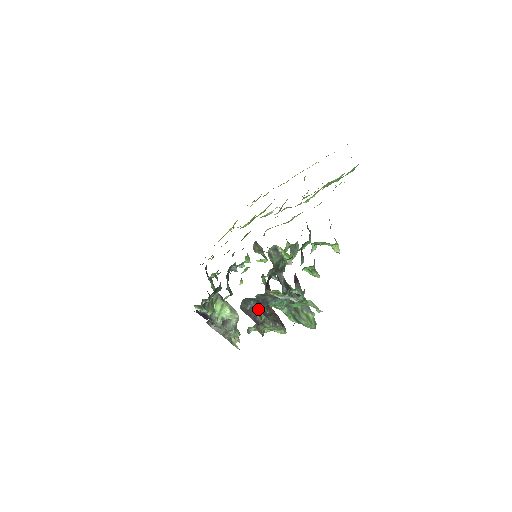
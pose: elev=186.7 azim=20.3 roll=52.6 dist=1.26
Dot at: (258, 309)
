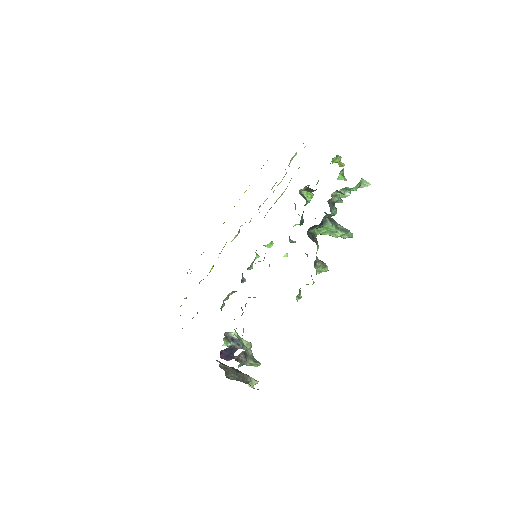
Dot at: occluded
